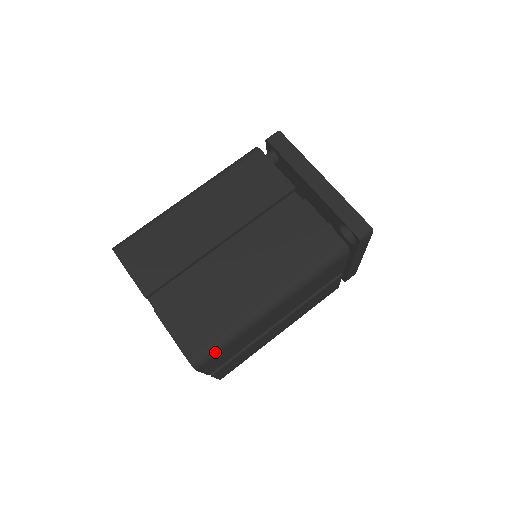
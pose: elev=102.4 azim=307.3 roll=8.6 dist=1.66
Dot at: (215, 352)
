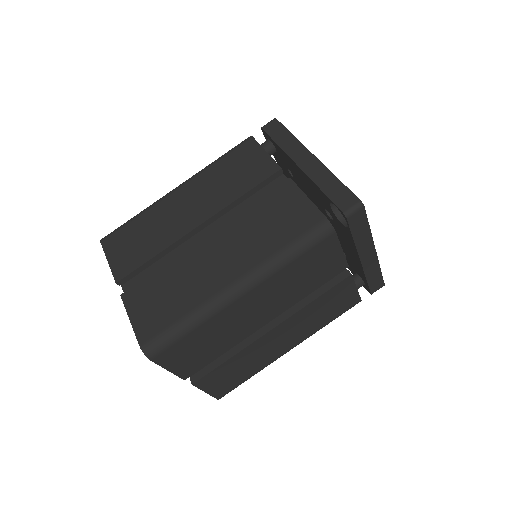
Dot at: (170, 340)
